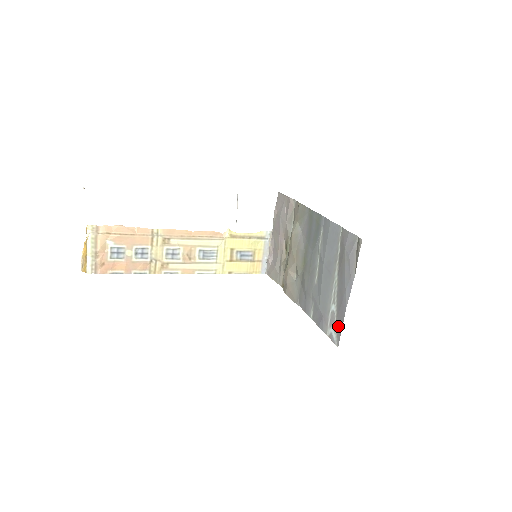
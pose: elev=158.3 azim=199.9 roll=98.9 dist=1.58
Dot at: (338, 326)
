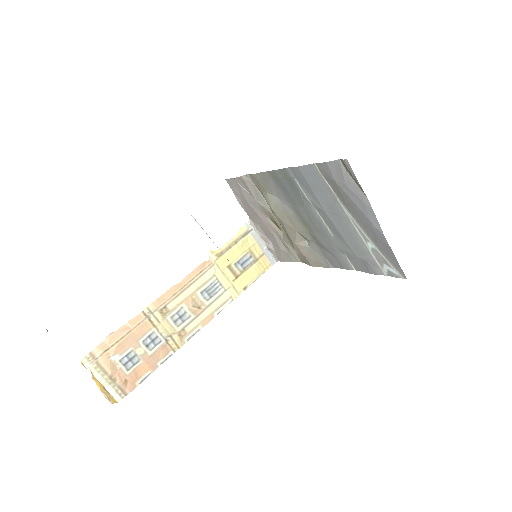
Dot at: (390, 259)
